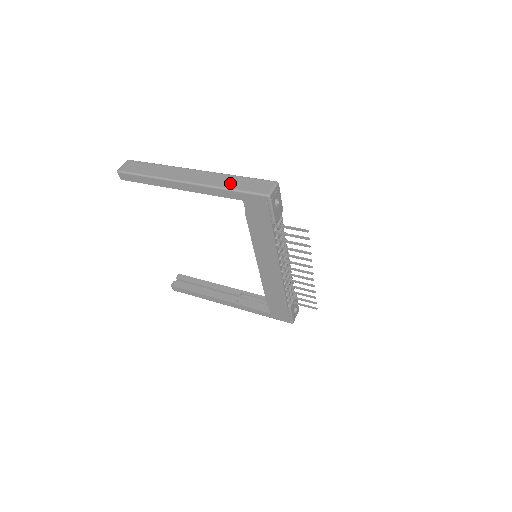
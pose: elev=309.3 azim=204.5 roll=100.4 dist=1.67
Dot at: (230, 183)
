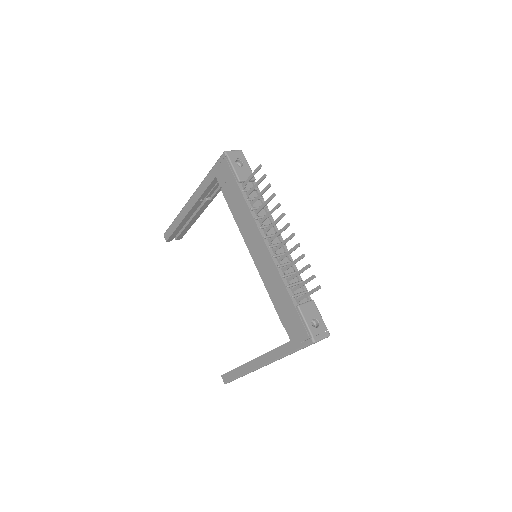
Dot at: occluded
